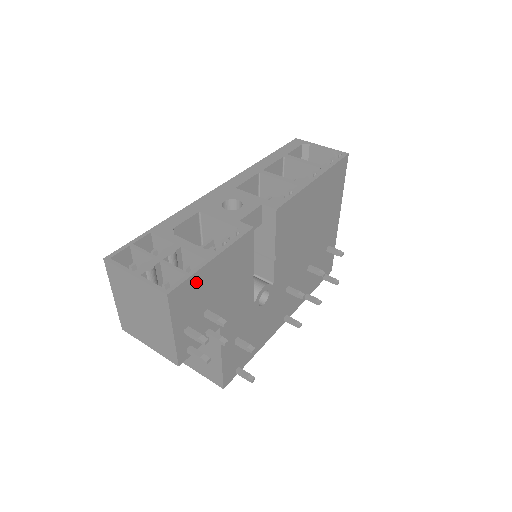
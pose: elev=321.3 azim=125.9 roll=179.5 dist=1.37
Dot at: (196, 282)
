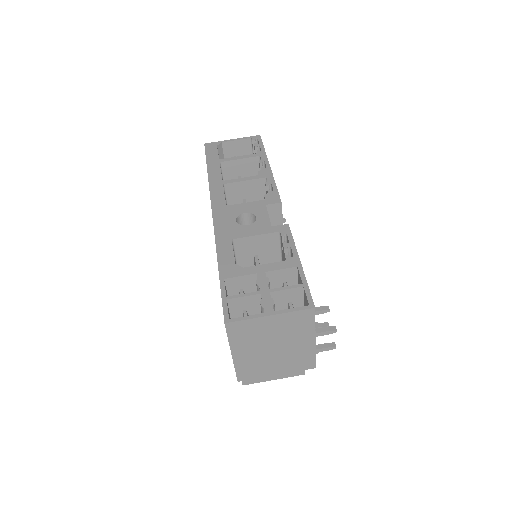
Dot at: occluded
